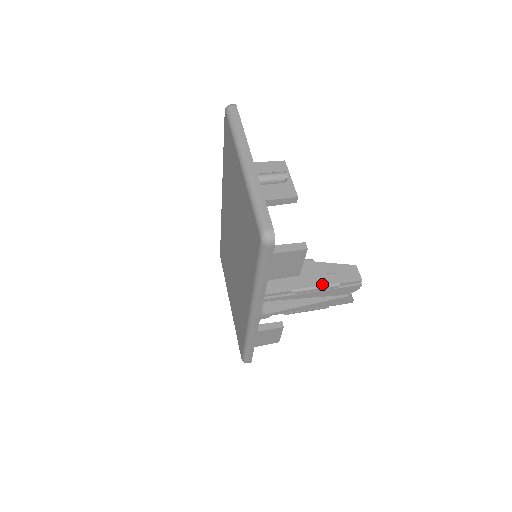
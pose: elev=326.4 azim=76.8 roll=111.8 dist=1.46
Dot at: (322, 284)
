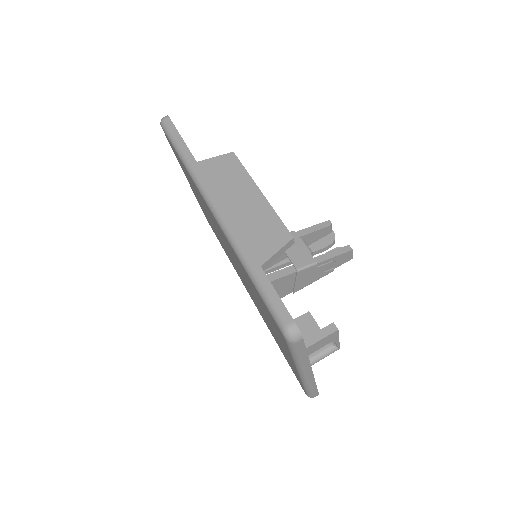
Dot at: (319, 278)
